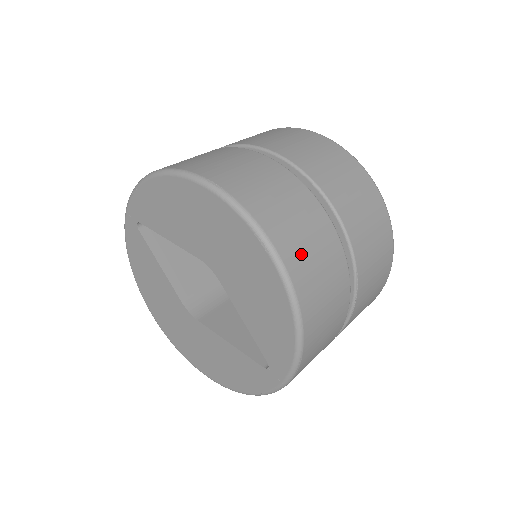
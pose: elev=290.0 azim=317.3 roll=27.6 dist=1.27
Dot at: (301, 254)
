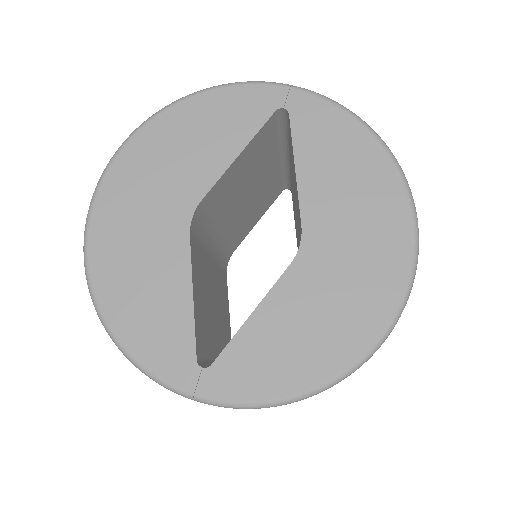
Dot at: occluded
